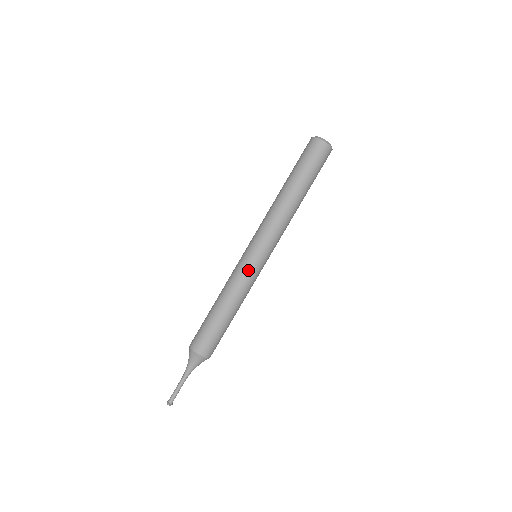
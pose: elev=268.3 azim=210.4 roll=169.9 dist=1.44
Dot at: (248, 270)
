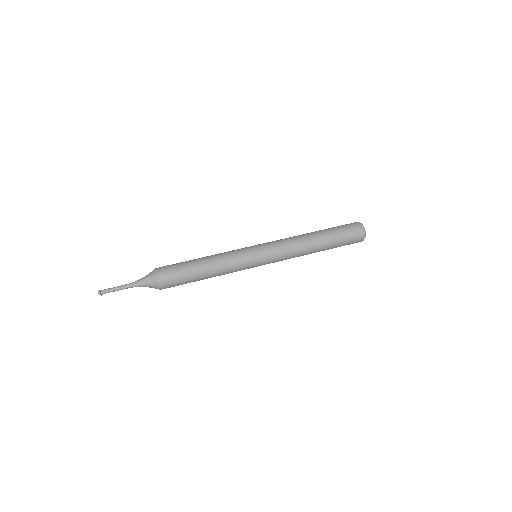
Dot at: (244, 256)
